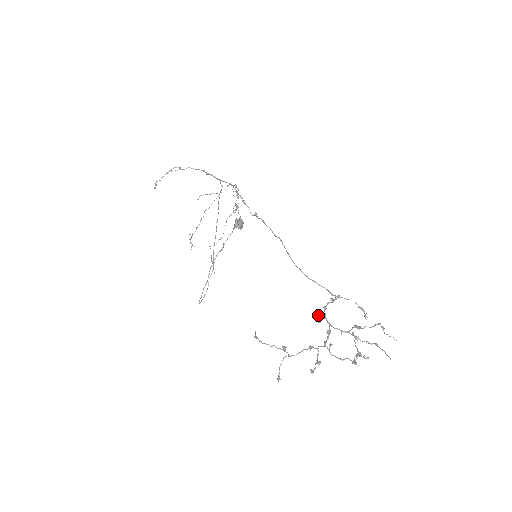
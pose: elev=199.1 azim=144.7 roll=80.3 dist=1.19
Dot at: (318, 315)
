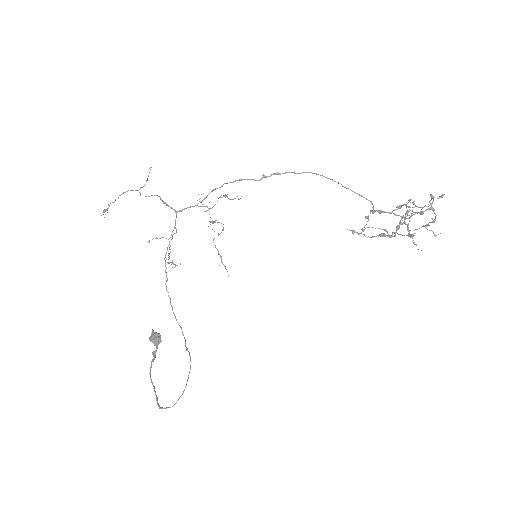
Dot at: (377, 210)
